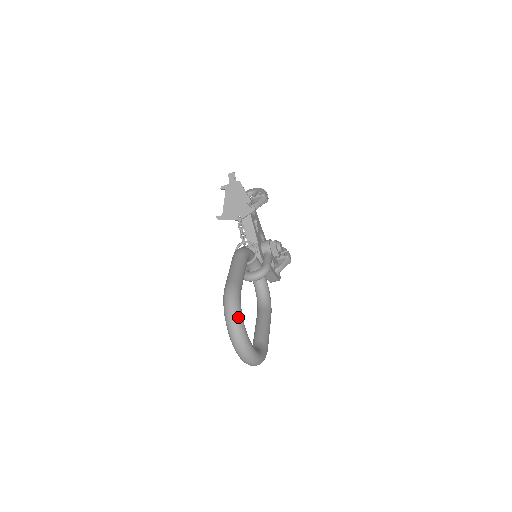
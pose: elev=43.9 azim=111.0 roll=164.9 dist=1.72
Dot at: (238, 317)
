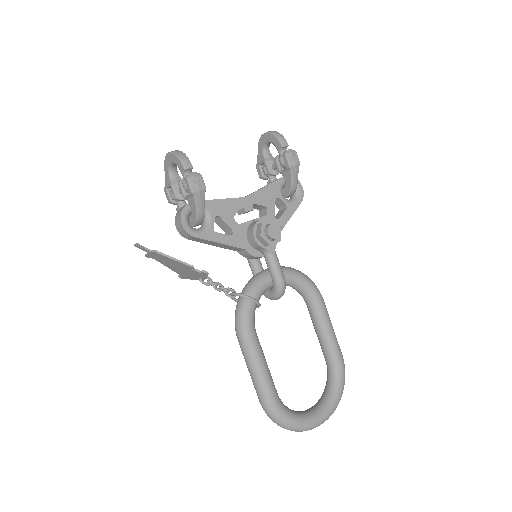
Dot at: (294, 428)
